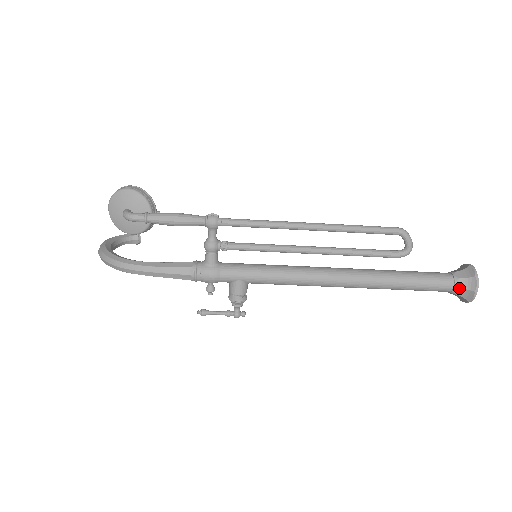
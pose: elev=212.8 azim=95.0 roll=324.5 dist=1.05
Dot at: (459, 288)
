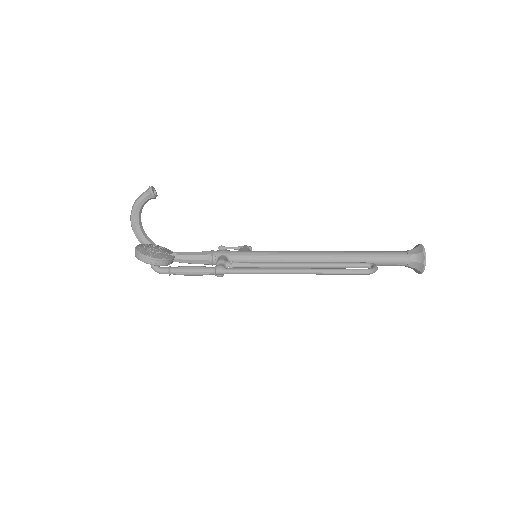
Dot at: (408, 267)
